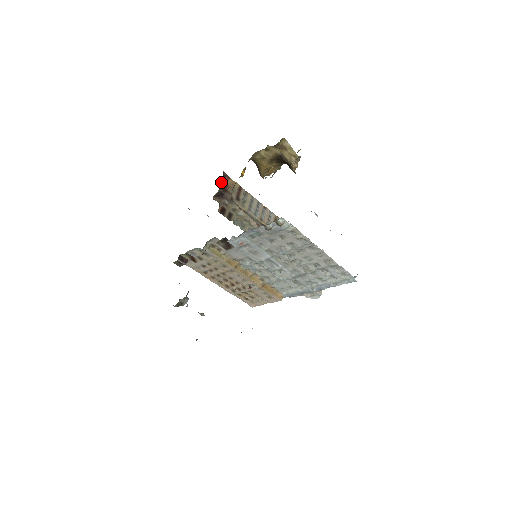
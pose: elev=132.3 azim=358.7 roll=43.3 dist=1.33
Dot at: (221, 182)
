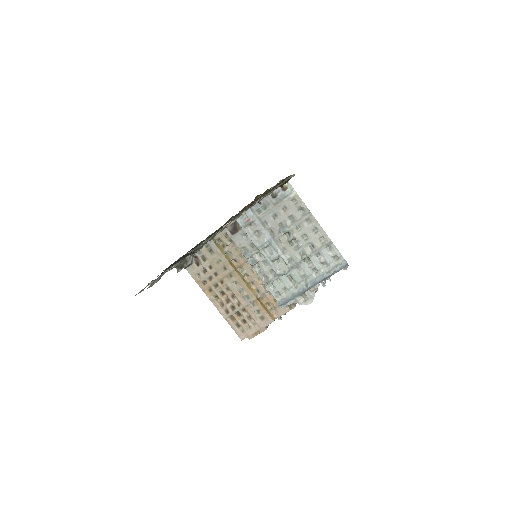
Dot at: occluded
